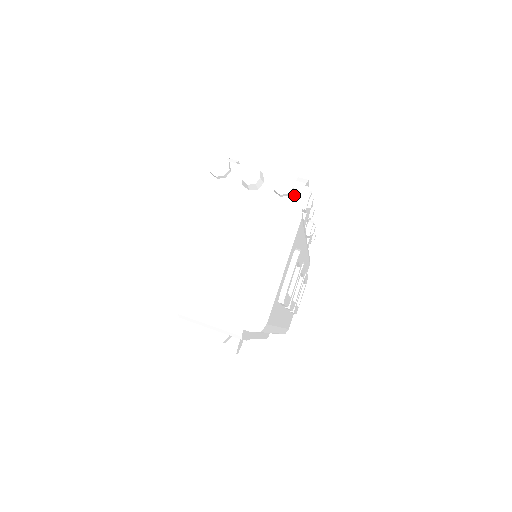
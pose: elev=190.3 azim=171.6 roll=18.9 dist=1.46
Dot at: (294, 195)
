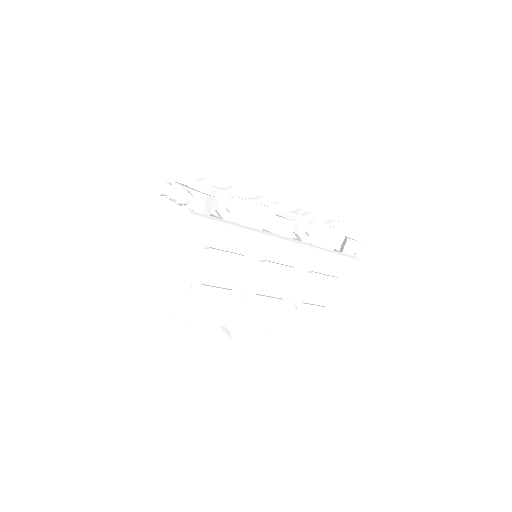
Dot at: (195, 203)
